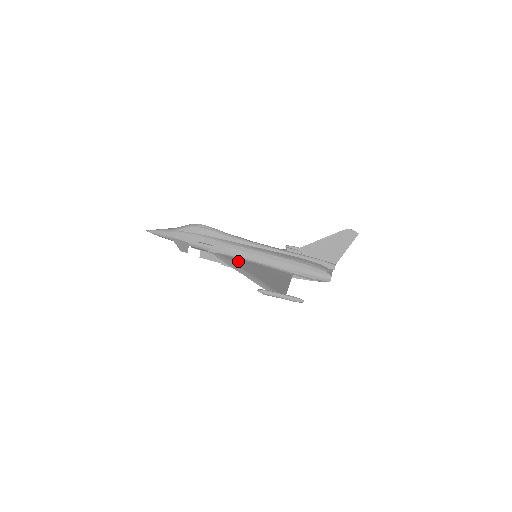
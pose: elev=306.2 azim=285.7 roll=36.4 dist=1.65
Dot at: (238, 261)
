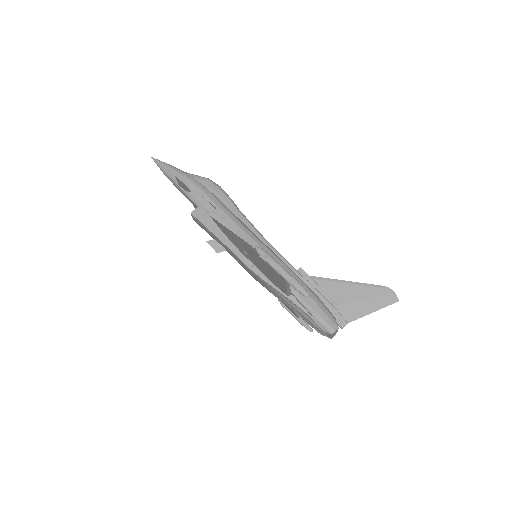
Dot at: occluded
